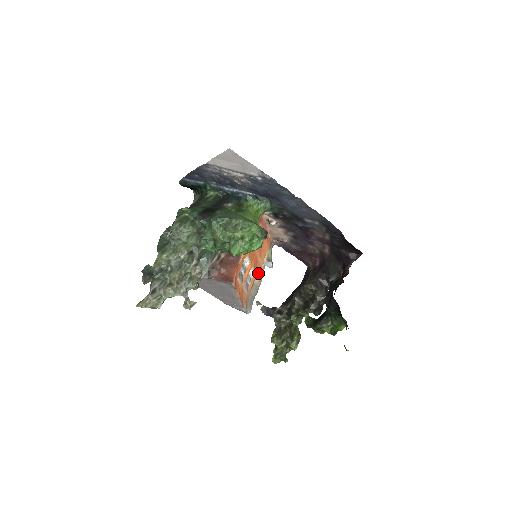
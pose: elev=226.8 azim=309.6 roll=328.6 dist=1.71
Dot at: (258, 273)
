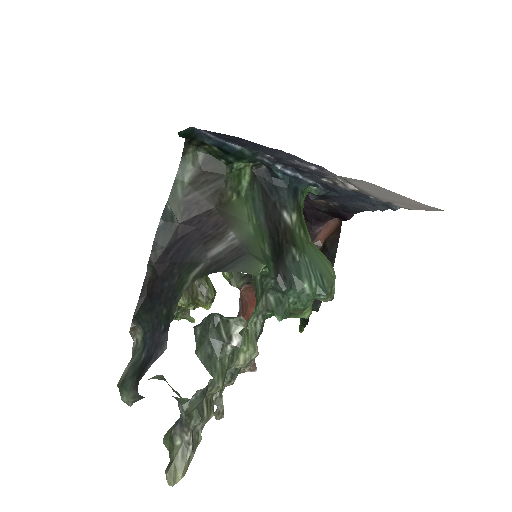
Dot at: occluded
